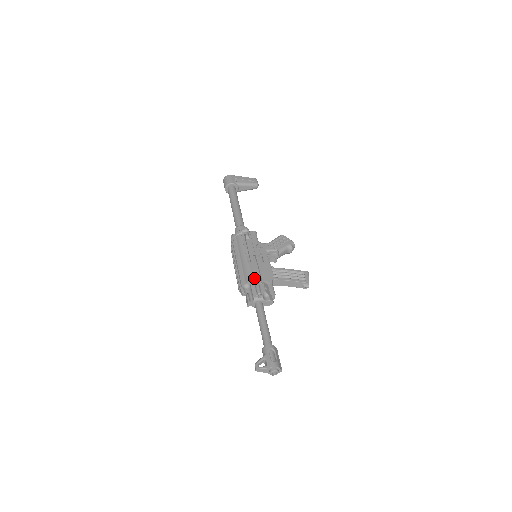
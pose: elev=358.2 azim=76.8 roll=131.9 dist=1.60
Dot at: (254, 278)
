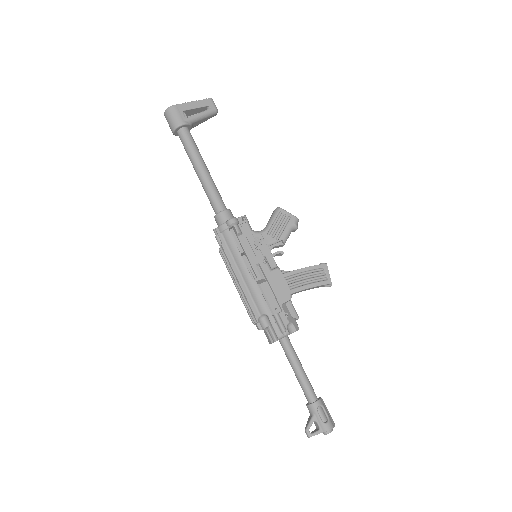
Dot at: (272, 311)
